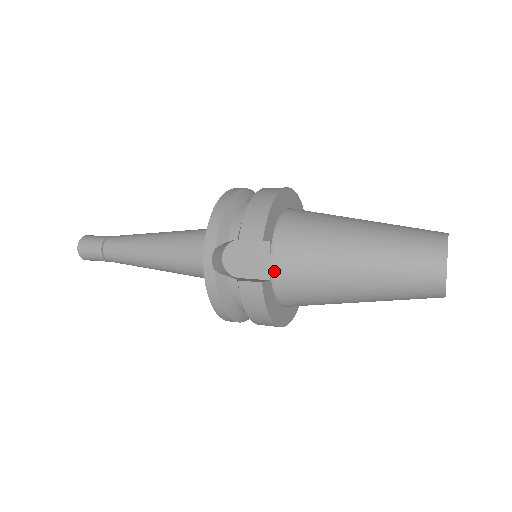
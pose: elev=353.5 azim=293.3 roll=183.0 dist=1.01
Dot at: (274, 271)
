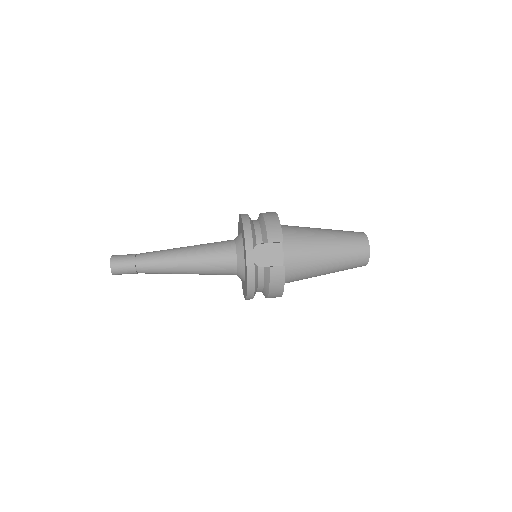
Dot at: (285, 260)
